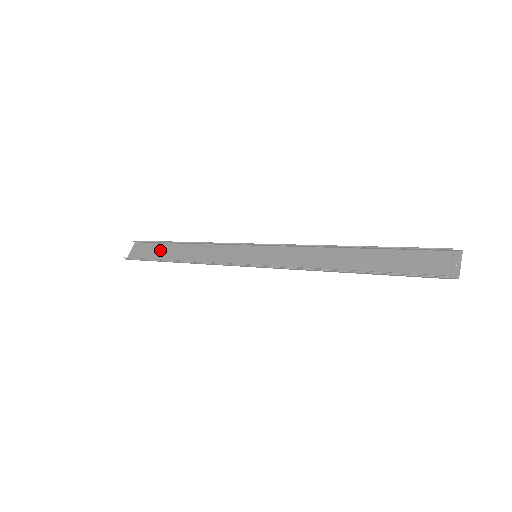
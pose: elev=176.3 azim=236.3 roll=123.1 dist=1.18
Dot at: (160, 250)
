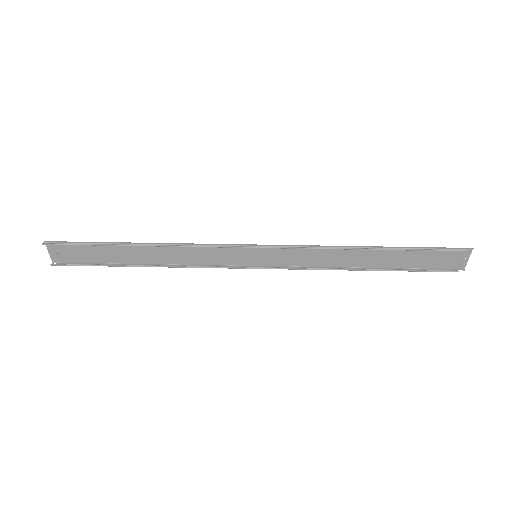
Dot at: (103, 251)
